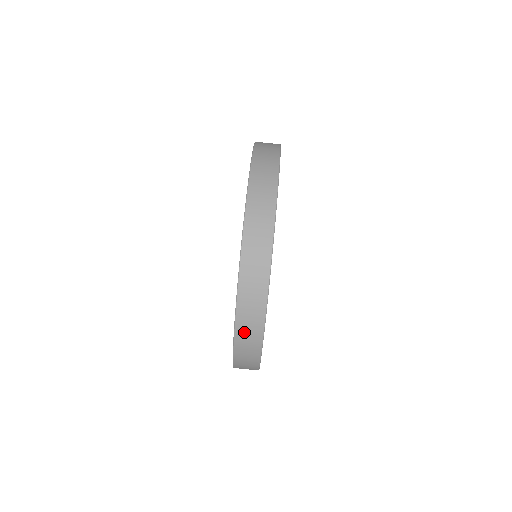
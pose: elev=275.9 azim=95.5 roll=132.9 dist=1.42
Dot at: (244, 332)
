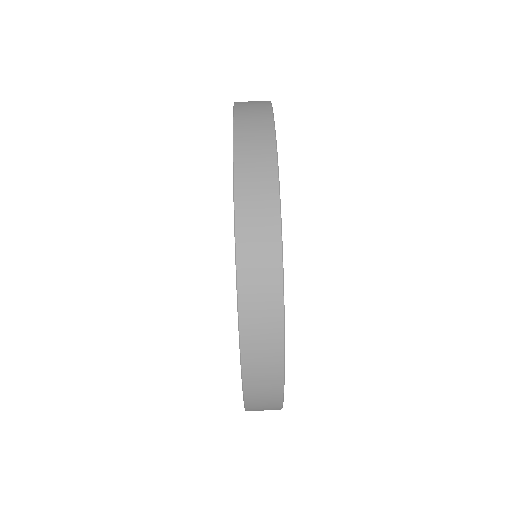
Dot at: (257, 409)
